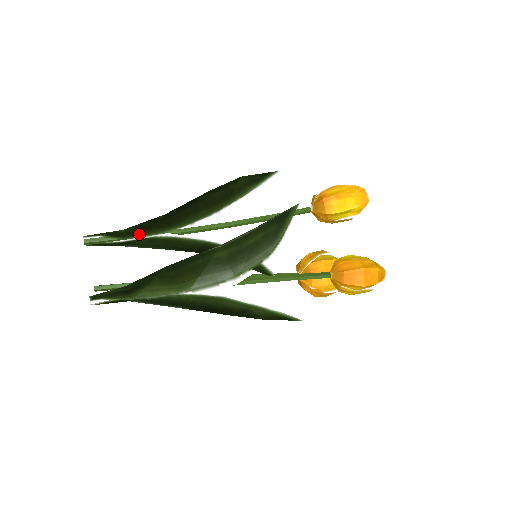
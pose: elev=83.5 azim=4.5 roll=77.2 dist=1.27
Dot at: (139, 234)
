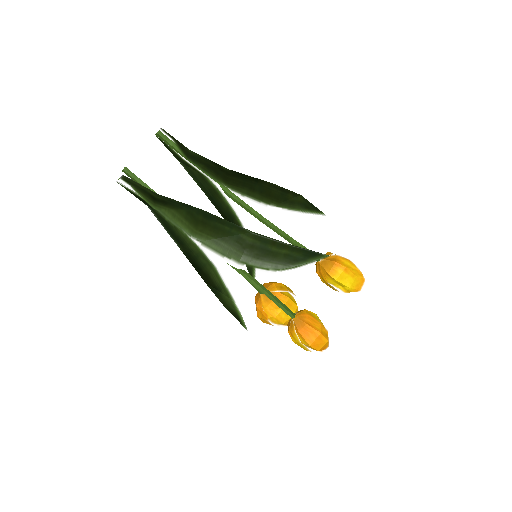
Dot at: (200, 166)
